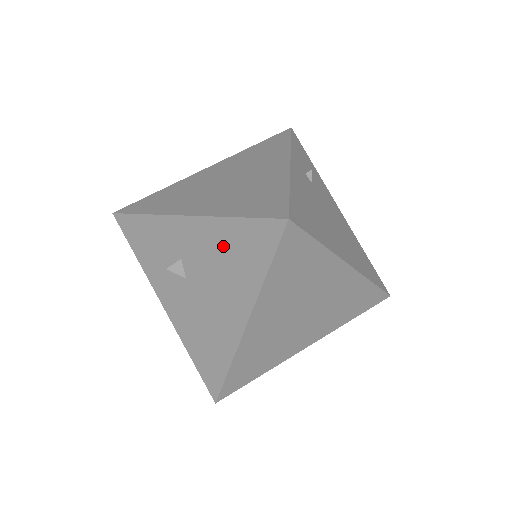
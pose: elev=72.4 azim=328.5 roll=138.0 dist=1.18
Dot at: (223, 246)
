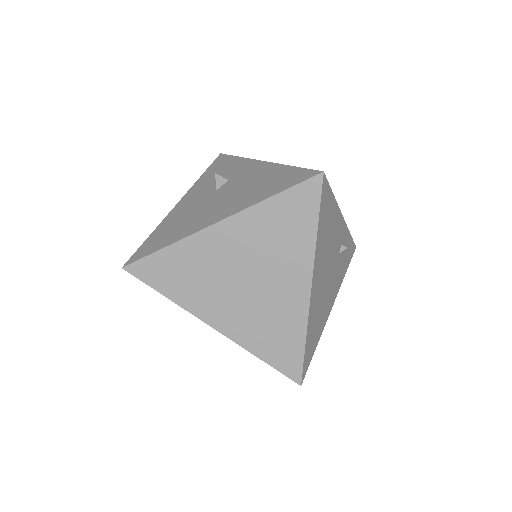
Dot at: (264, 178)
